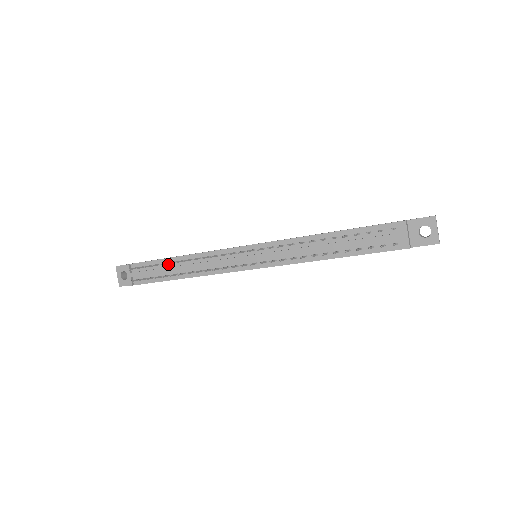
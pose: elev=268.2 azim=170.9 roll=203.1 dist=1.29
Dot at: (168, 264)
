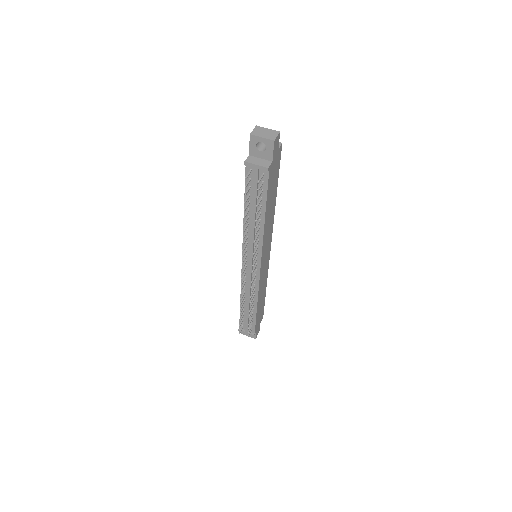
Dot at: (244, 310)
